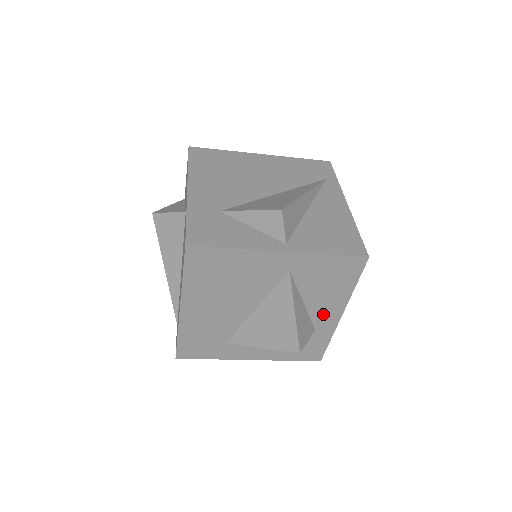
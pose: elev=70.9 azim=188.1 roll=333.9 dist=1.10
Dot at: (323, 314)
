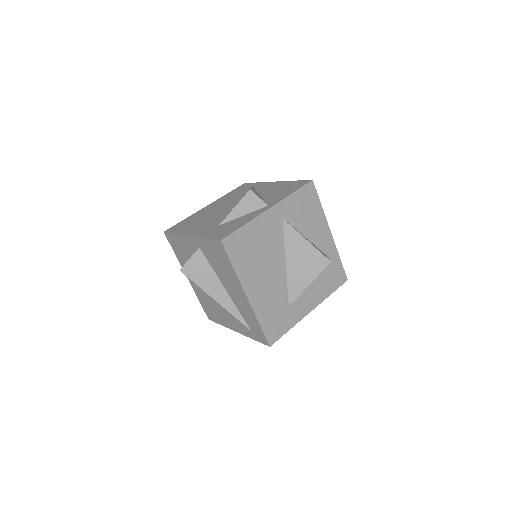
Dot at: (321, 239)
